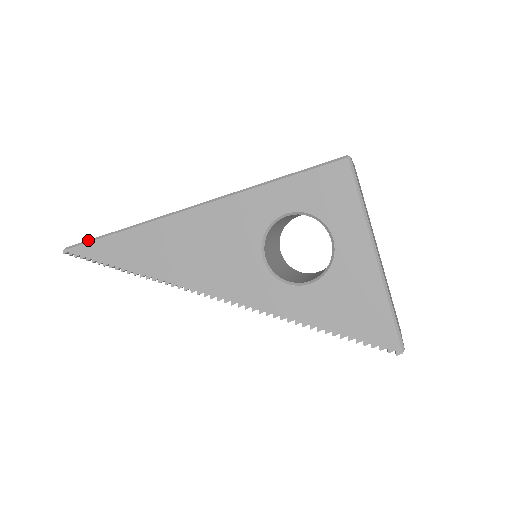
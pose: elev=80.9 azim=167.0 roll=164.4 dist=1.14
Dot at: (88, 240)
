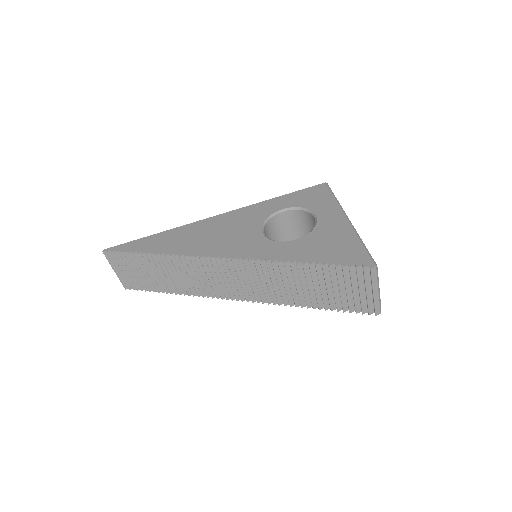
Dot at: (127, 243)
